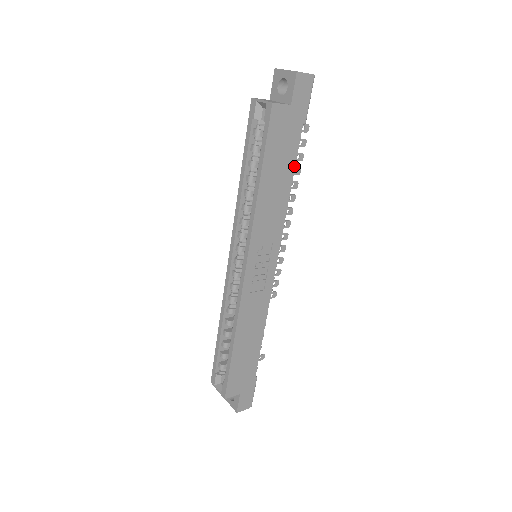
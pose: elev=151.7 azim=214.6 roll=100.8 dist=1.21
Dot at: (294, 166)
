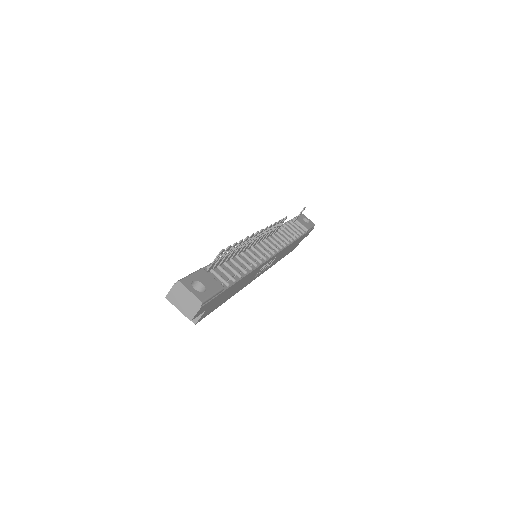
Dot at: (239, 280)
